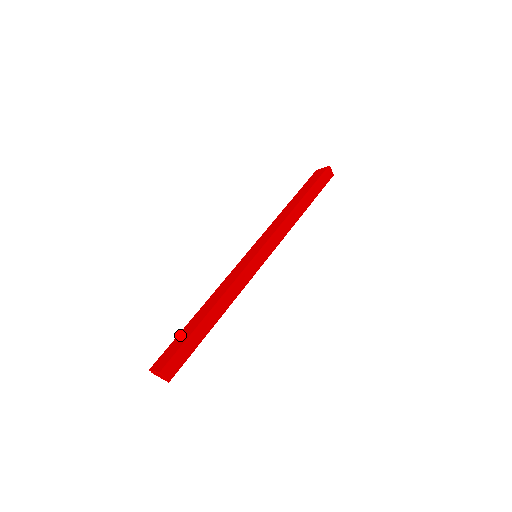
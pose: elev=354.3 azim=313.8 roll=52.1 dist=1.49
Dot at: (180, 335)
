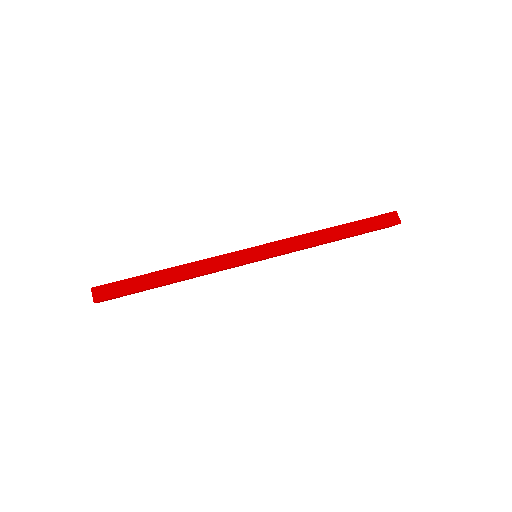
Dot at: occluded
